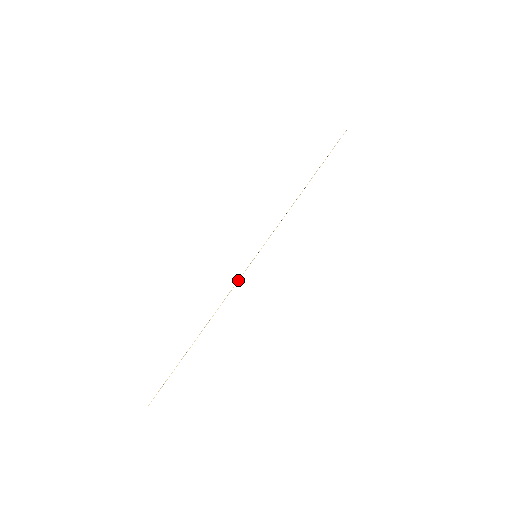
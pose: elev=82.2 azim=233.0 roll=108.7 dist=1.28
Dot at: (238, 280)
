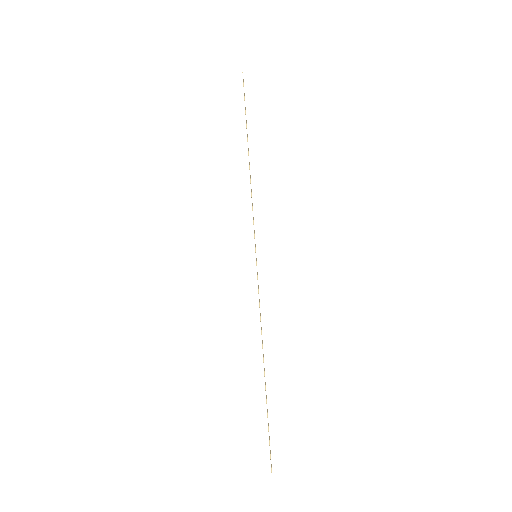
Dot at: (258, 291)
